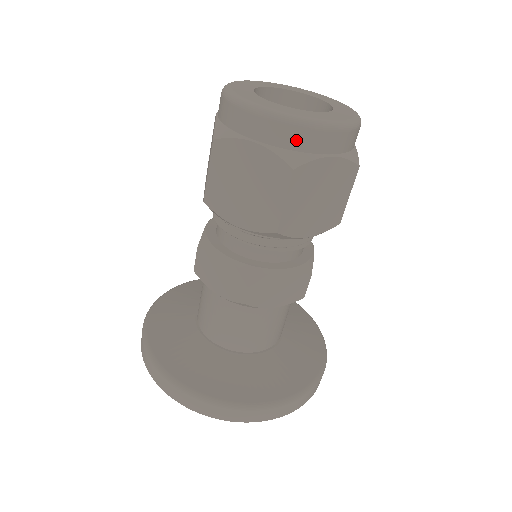
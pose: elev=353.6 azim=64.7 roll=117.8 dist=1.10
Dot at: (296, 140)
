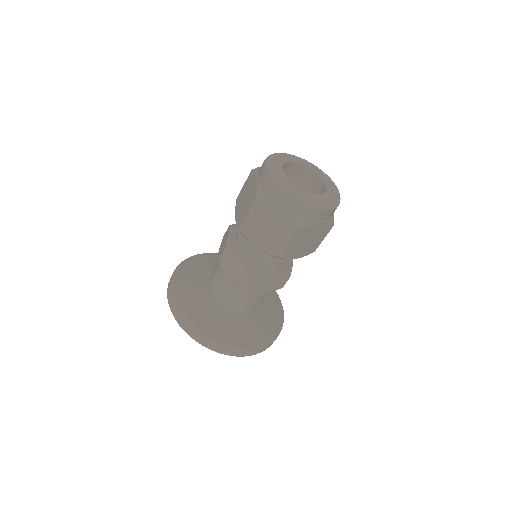
Dot at: (305, 213)
